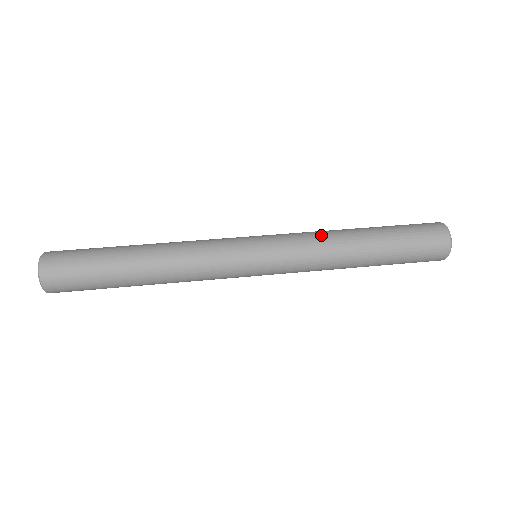
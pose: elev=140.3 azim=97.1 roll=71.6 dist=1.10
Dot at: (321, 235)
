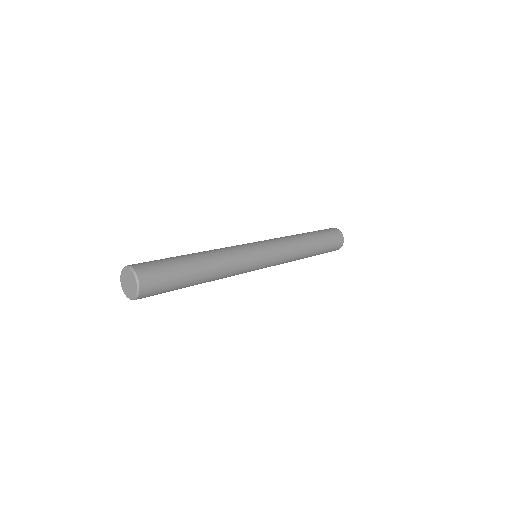
Dot at: occluded
